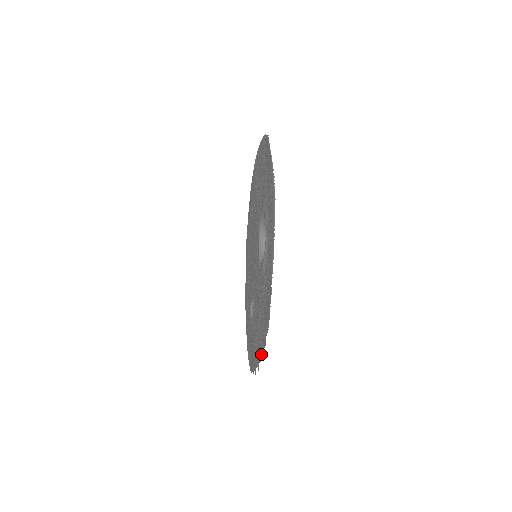
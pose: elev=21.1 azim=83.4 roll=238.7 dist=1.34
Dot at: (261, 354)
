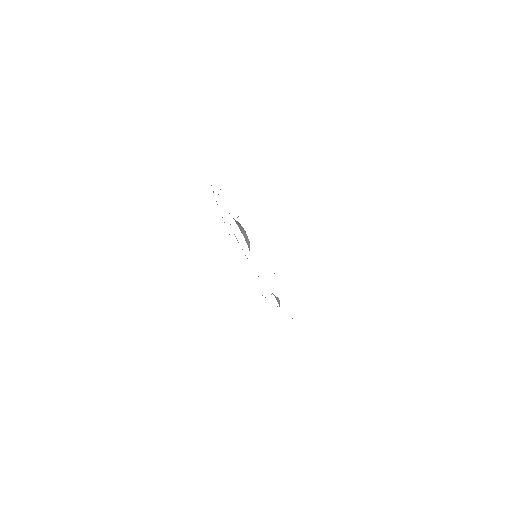
Dot at: occluded
